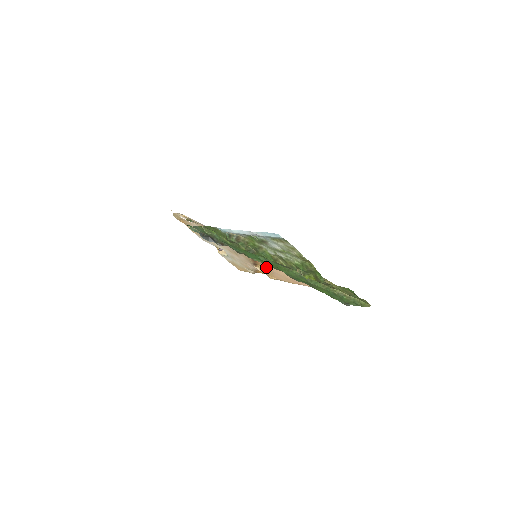
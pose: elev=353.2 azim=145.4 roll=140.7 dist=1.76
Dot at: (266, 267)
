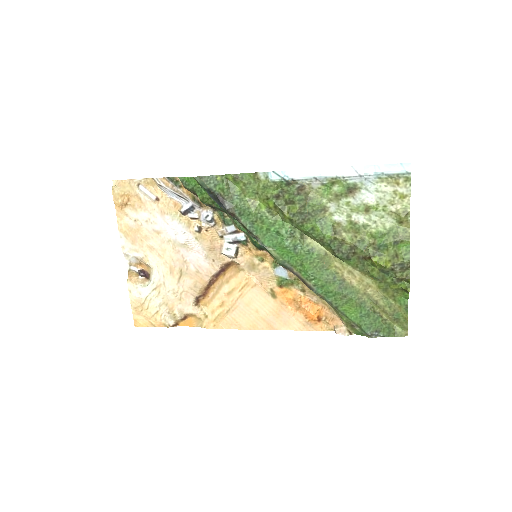
Dot at: (229, 298)
